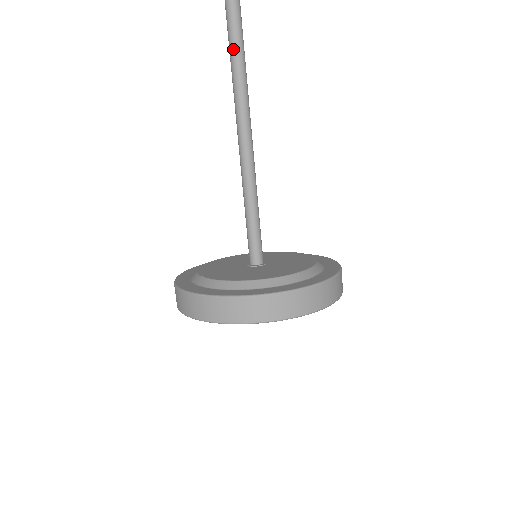
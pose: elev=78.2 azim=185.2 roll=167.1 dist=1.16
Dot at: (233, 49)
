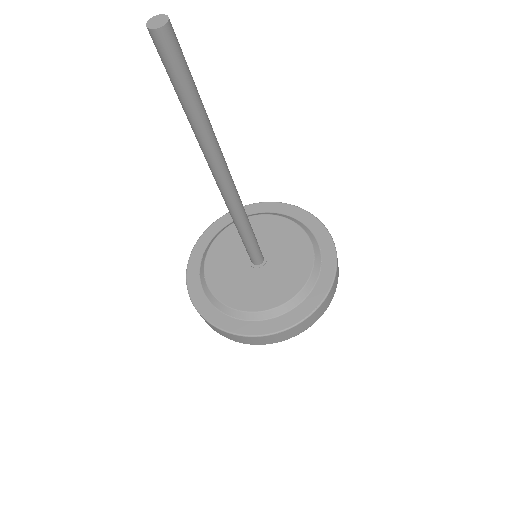
Dot at: (198, 121)
